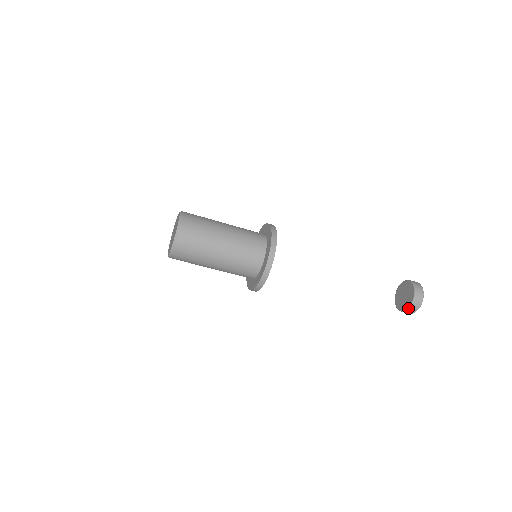
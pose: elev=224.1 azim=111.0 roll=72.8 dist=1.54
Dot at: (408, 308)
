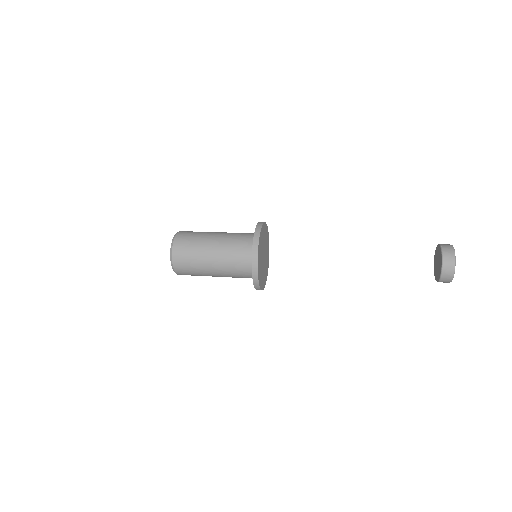
Dot at: (434, 272)
